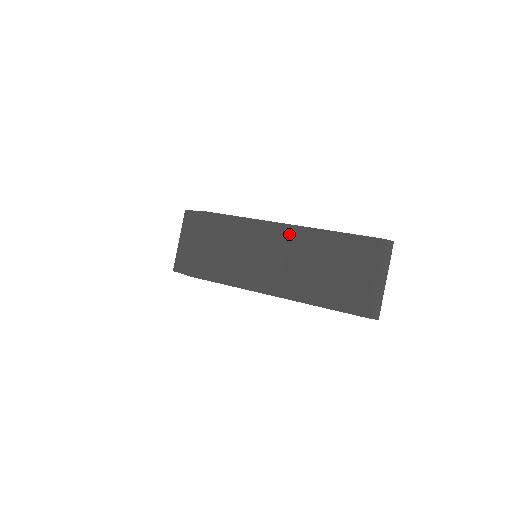
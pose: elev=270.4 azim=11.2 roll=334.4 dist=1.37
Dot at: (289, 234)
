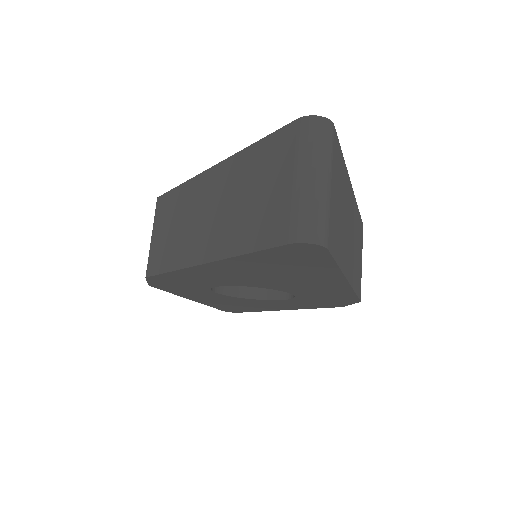
Dot at: (215, 177)
